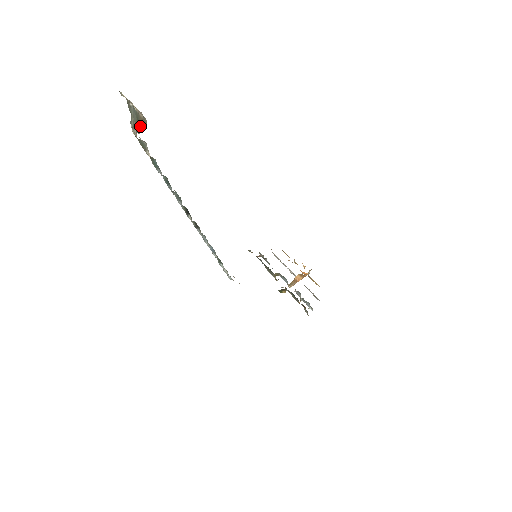
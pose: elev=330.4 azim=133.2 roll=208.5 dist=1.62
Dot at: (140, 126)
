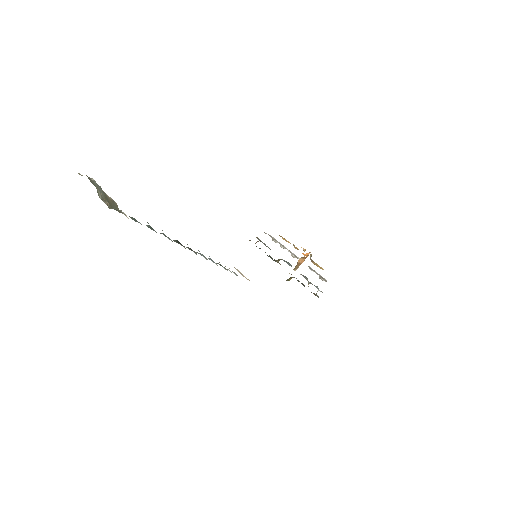
Dot at: (111, 205)
